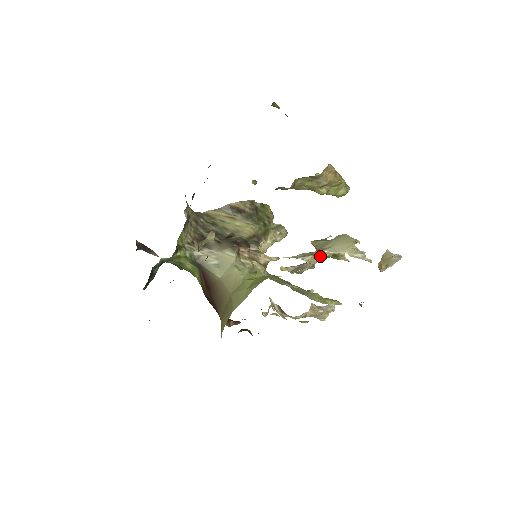
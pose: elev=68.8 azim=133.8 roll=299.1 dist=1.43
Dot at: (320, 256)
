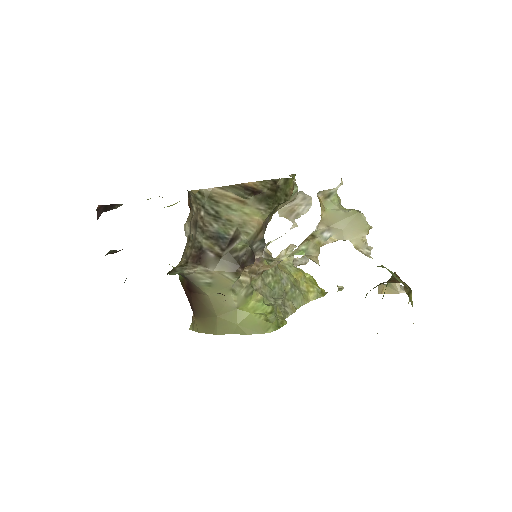
Dot at: occluded
